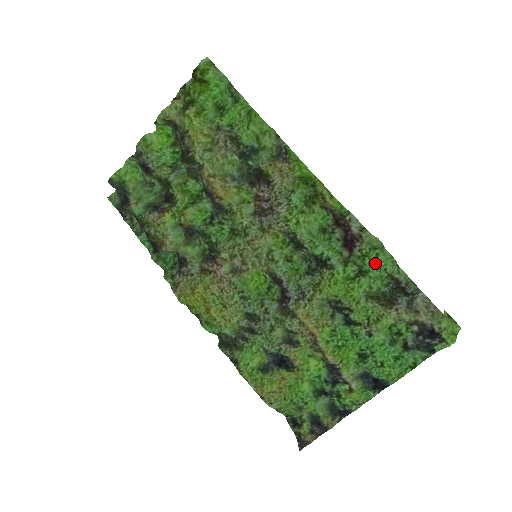
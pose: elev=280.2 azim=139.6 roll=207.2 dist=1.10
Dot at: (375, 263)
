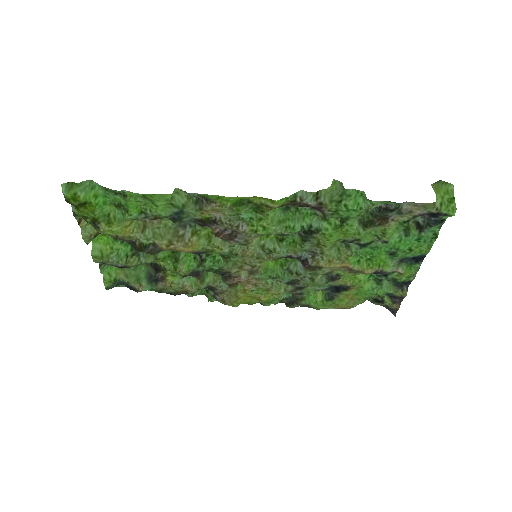
Dot at: (349, 211)
